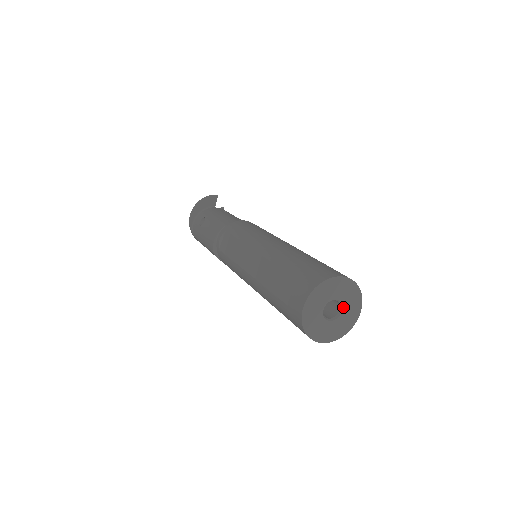
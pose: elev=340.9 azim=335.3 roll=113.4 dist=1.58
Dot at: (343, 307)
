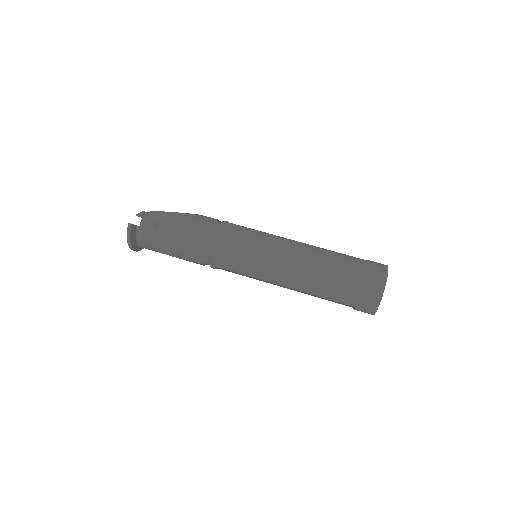
Dot at: occluded
